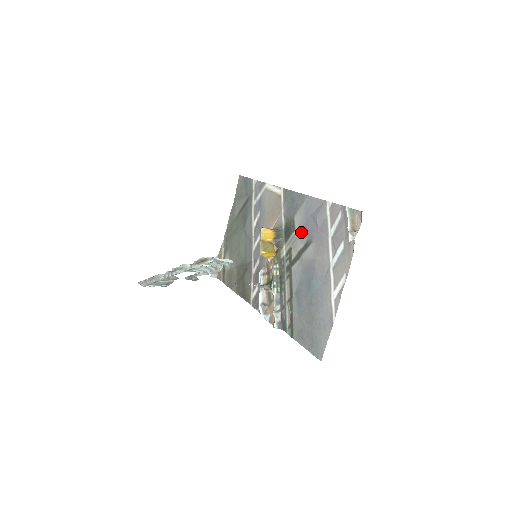
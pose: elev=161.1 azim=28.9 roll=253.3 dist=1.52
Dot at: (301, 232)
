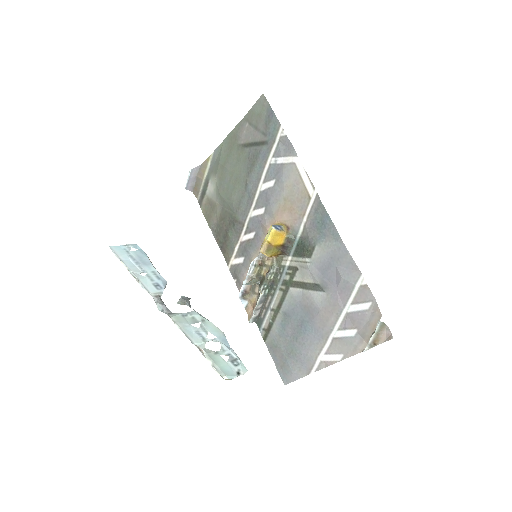
Dot at: (317, 268)
